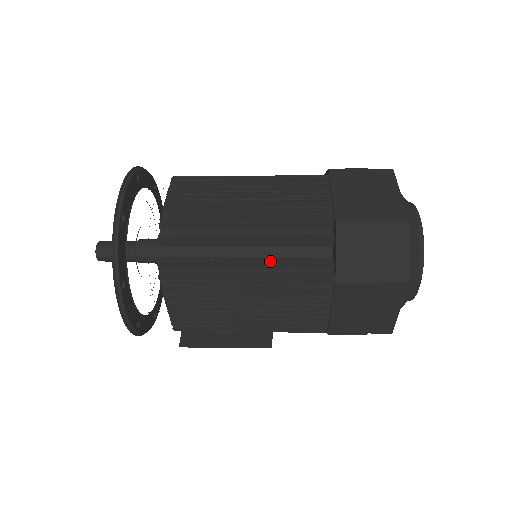
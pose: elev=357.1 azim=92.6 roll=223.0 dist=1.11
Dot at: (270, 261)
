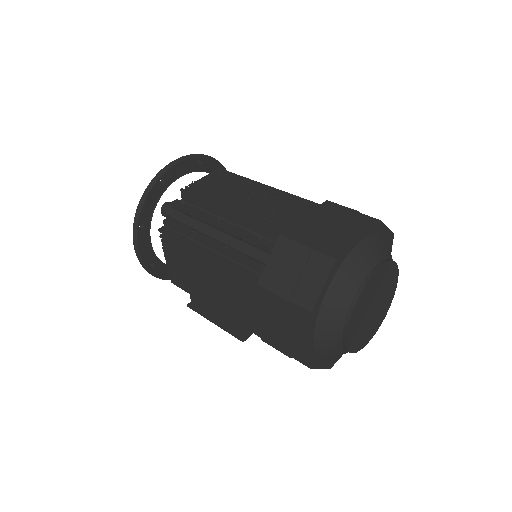
Dot at: (228, 249)
